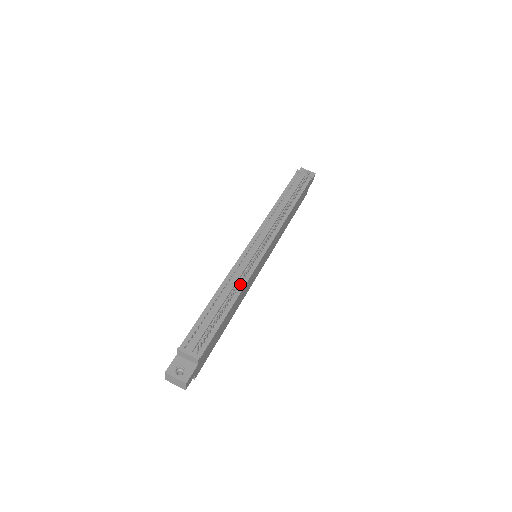
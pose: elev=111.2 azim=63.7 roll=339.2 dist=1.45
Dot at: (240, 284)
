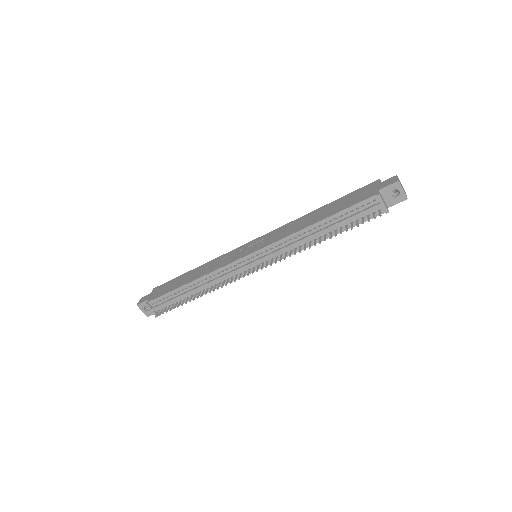
Dot at: (215, 285)
